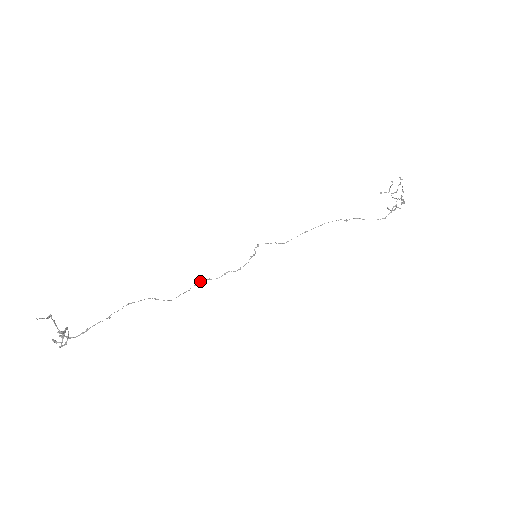
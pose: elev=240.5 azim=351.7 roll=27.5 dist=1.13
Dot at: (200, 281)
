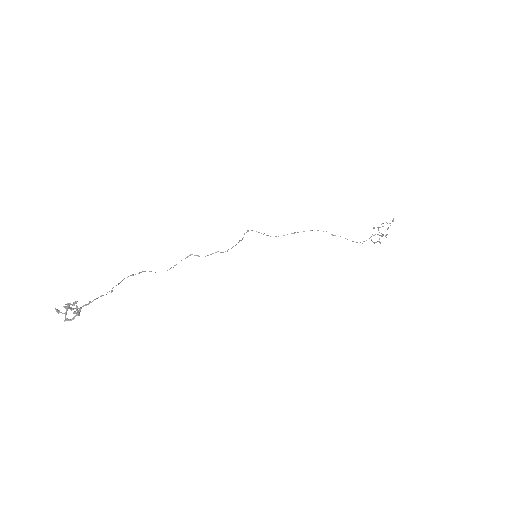
Dot at: (190, 255)
